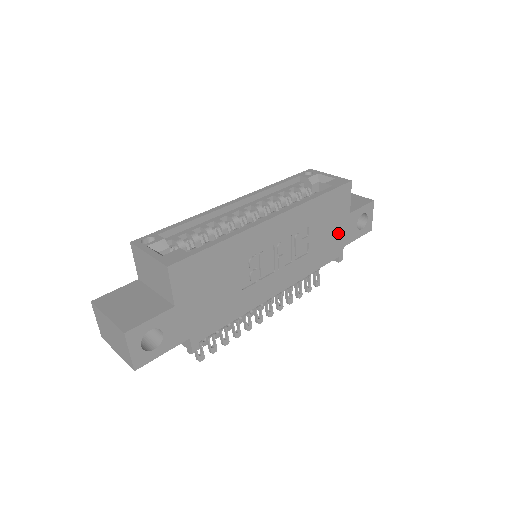
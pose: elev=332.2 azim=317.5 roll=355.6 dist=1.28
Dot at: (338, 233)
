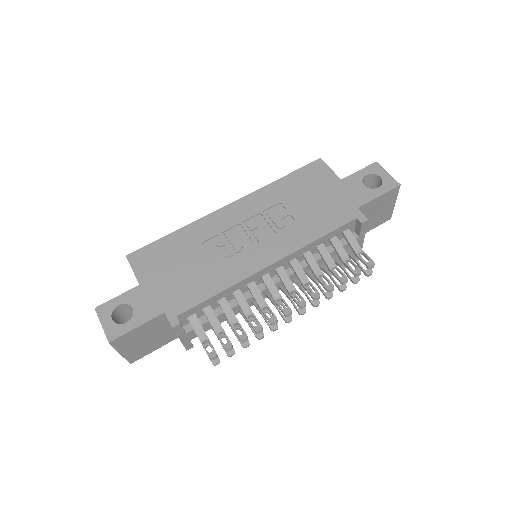
Dot at: (336, 199)
